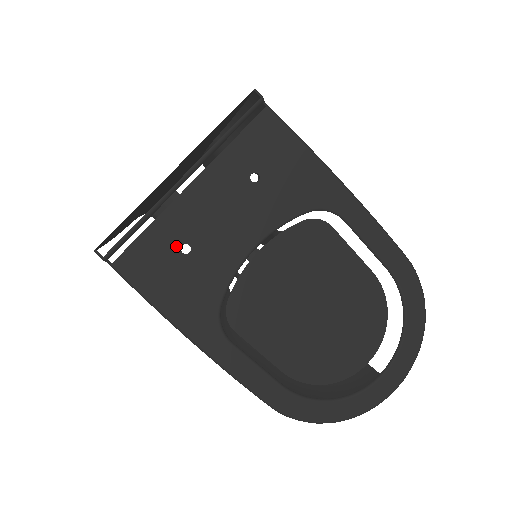
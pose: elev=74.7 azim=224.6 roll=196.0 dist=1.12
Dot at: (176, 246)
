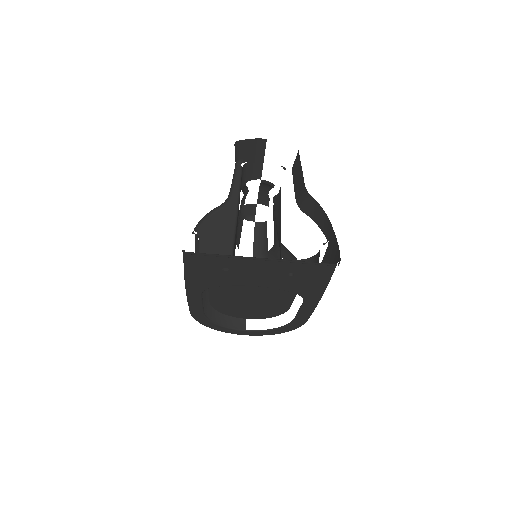
Dot at: (223, 266)
